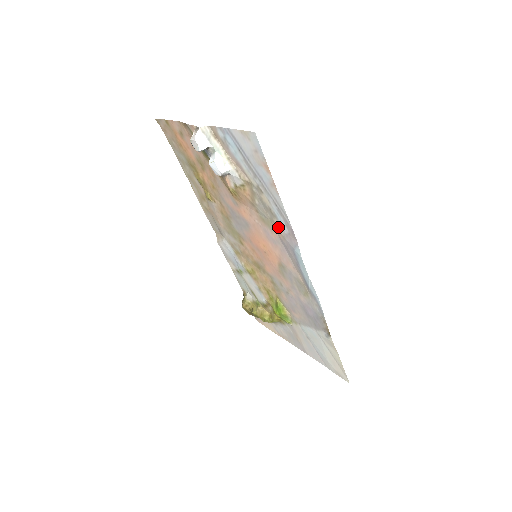
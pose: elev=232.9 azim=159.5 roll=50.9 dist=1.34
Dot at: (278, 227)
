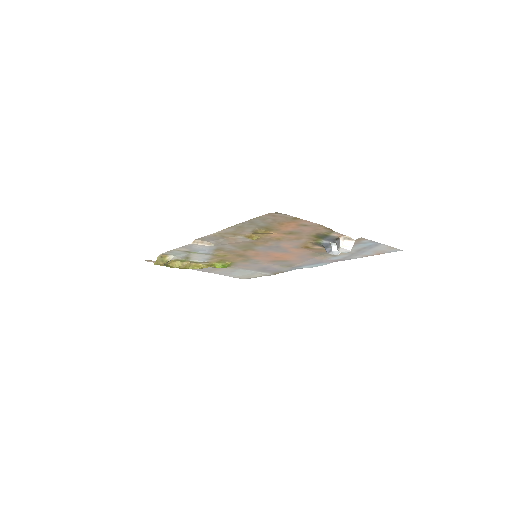
Dot at: (325, 257)
